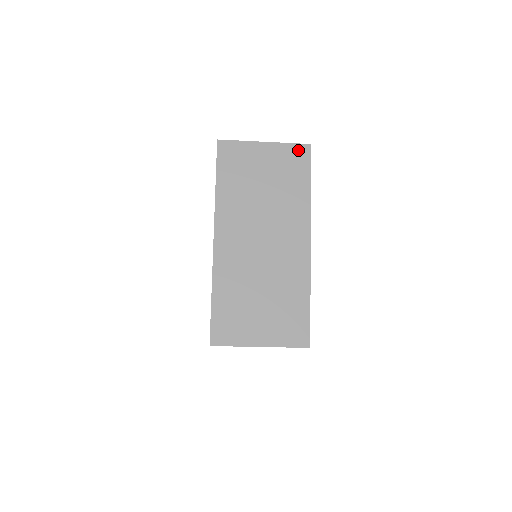
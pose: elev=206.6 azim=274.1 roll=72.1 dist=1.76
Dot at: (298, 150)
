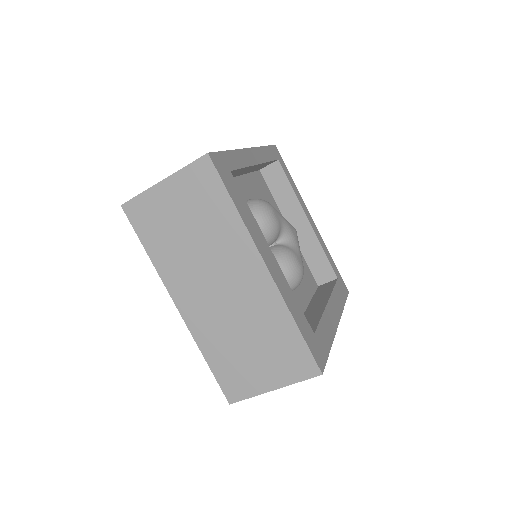
Dot at: (199, 169)
